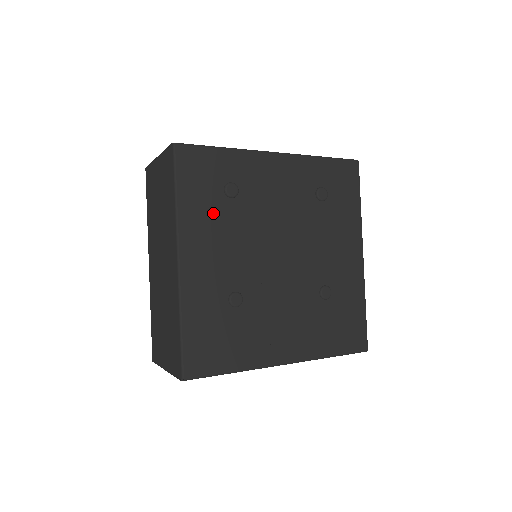
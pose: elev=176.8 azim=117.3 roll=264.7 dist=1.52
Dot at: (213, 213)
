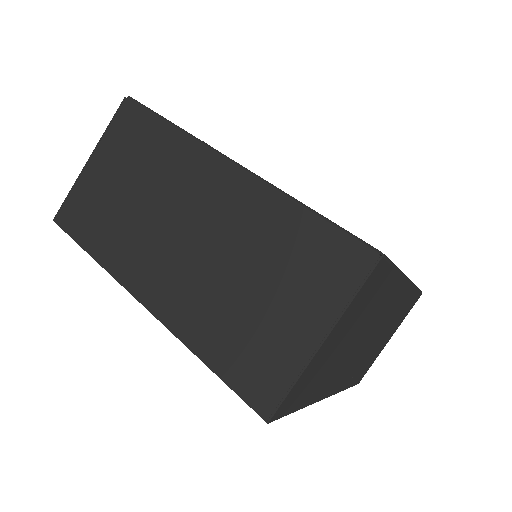
Dot at: occluded
